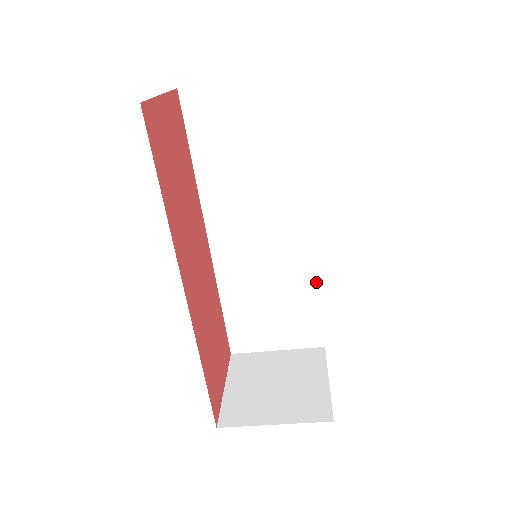
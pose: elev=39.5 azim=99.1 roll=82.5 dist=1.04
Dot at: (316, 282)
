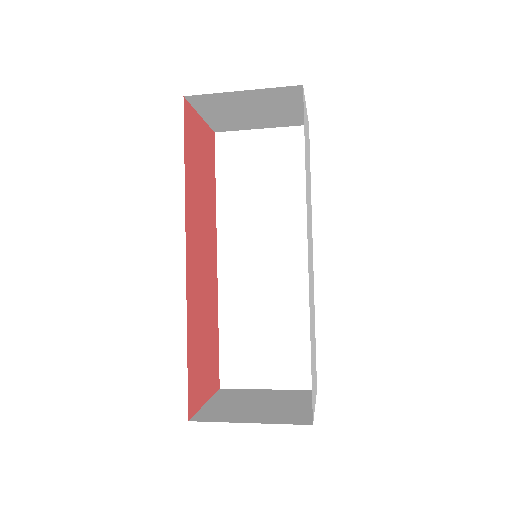
Dot at: occluded
